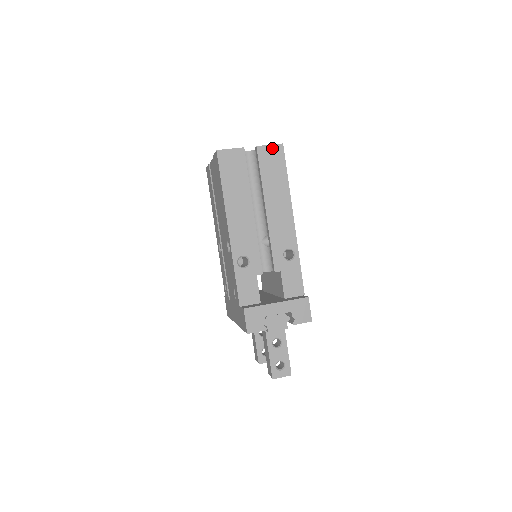
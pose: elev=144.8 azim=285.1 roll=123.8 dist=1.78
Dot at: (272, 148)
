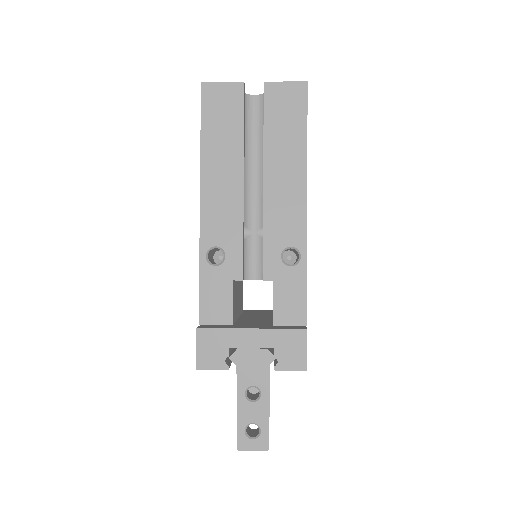
Dot at: (288, 87)
